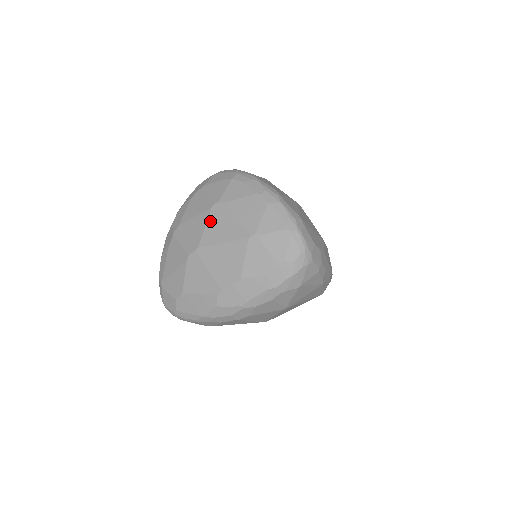
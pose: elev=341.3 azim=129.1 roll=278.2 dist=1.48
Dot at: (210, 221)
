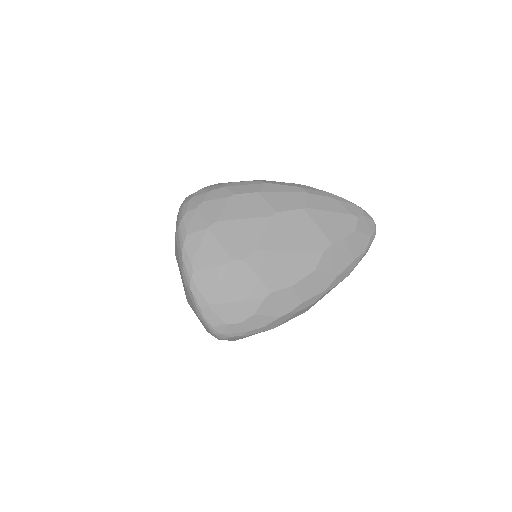
Dot at: occluded
